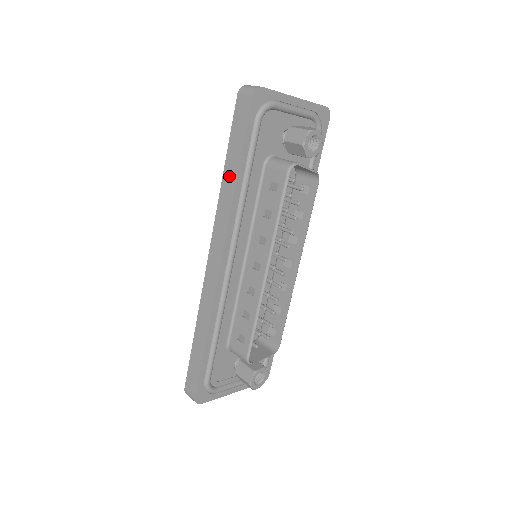
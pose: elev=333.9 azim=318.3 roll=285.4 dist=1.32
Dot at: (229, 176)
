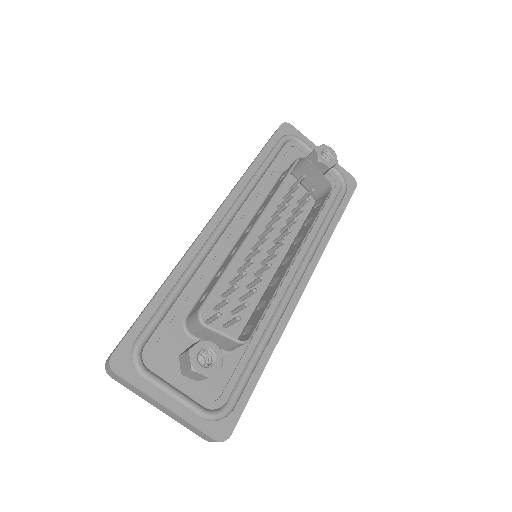
Dot at: occluded
